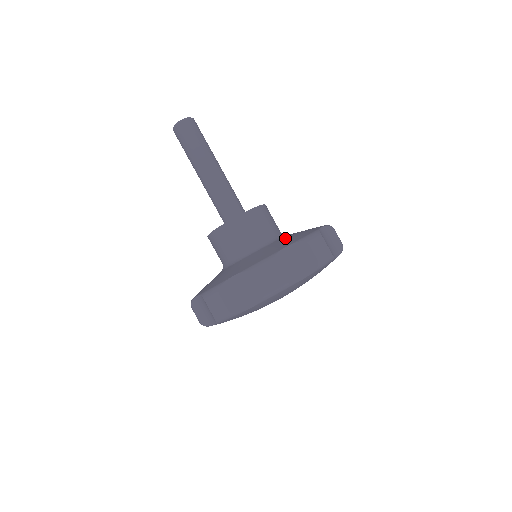
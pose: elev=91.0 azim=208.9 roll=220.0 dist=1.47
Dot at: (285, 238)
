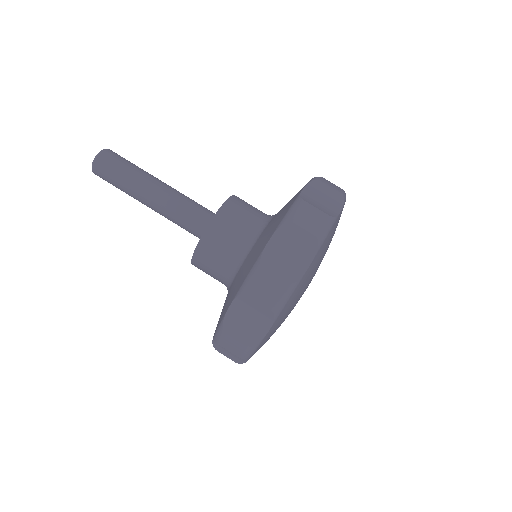
Dot at: (245, 263)
